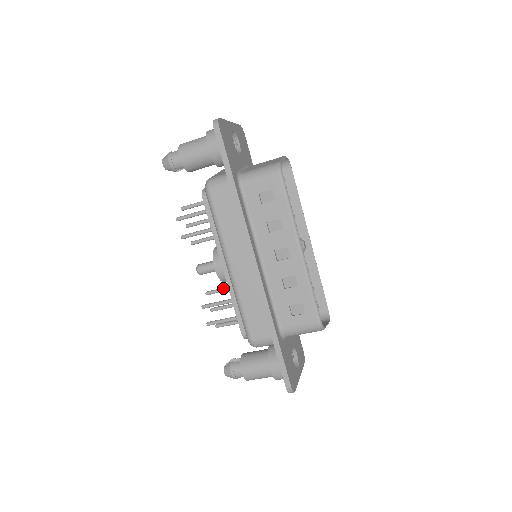
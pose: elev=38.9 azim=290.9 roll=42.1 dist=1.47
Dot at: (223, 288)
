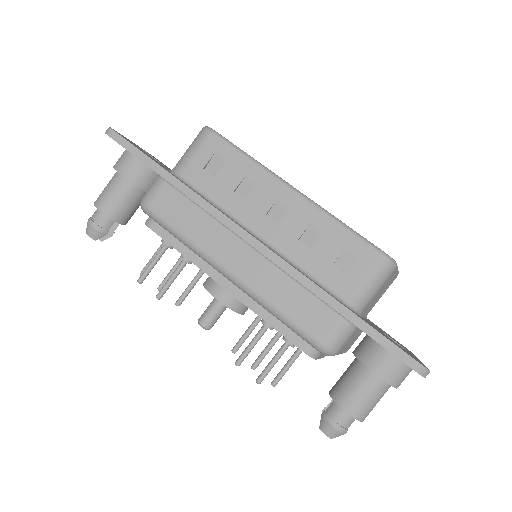
Dot at: occluded
